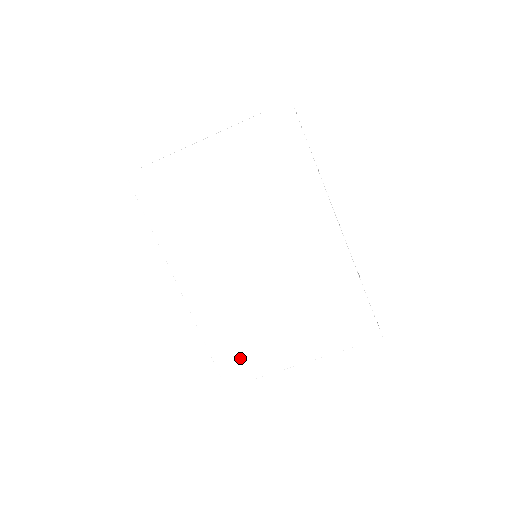
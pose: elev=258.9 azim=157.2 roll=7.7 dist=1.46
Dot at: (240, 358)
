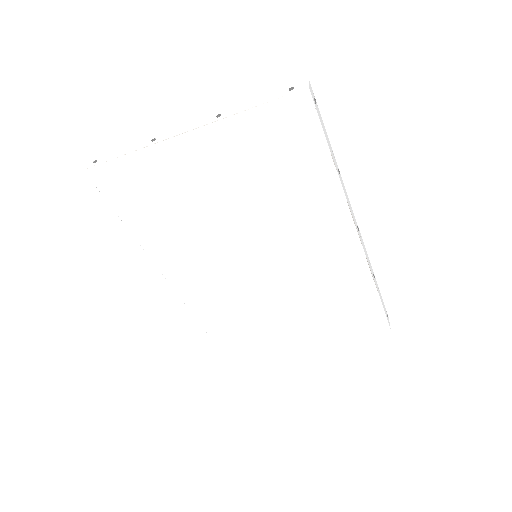
Dot at: (239, 338)
